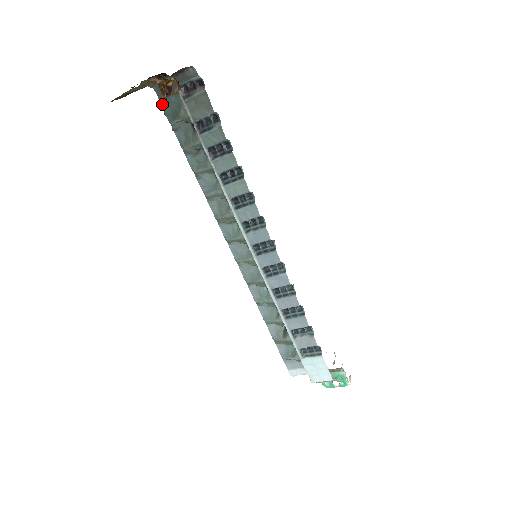
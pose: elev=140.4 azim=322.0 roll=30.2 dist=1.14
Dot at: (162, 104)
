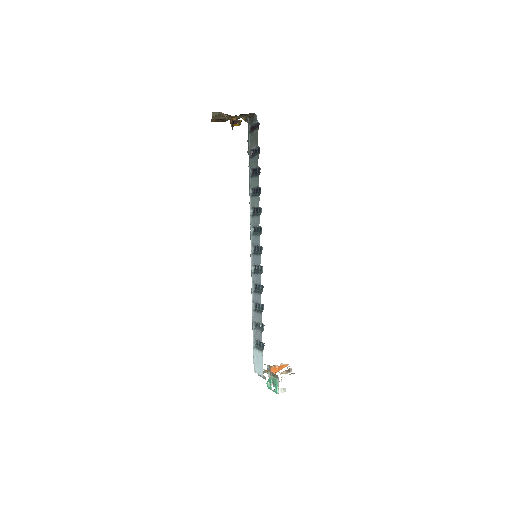
Dot at: occluded
